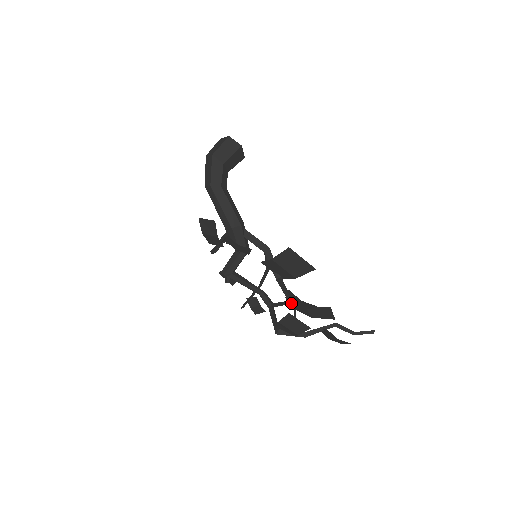
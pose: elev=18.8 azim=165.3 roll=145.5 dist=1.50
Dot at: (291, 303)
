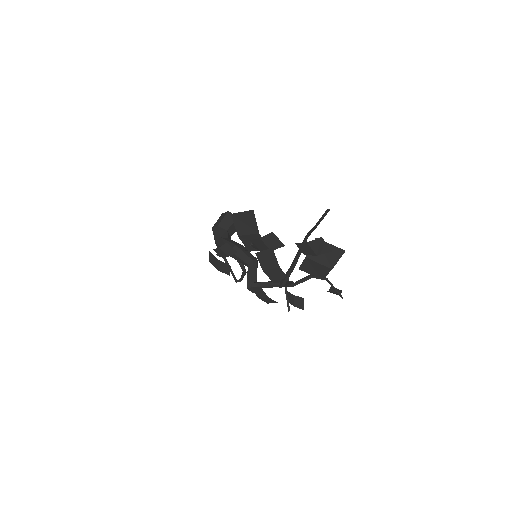
Dot at: (309, 272)
